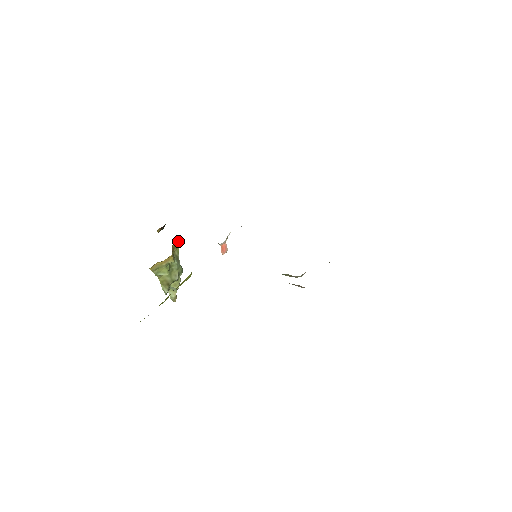
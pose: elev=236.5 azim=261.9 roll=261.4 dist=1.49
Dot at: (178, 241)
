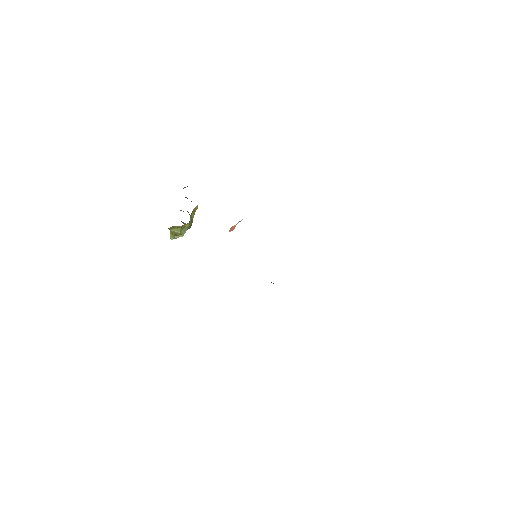
Dot at: occluded
